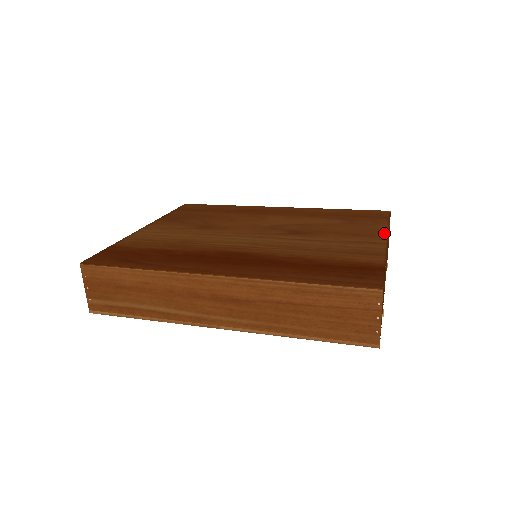
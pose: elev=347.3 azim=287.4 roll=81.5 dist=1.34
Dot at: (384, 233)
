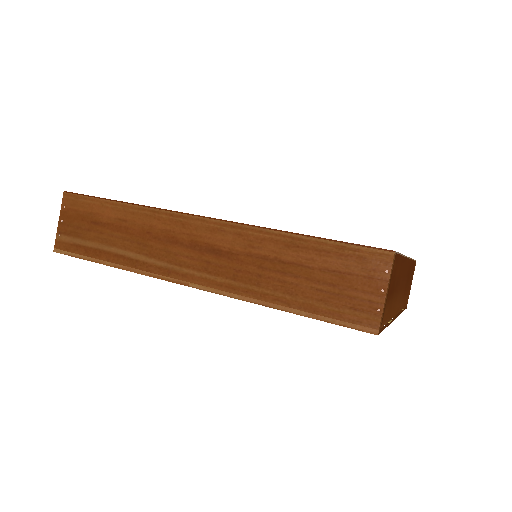
Dot at: occluded
